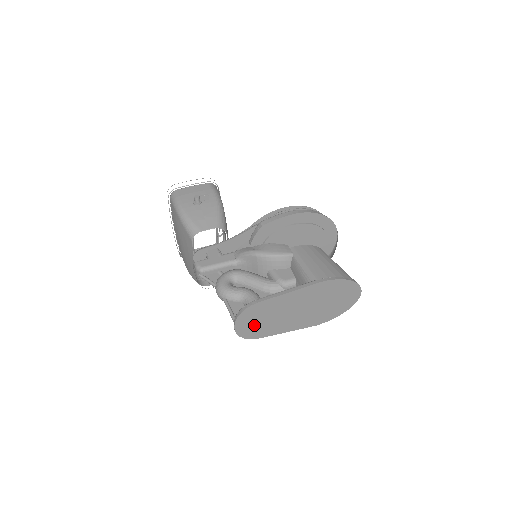
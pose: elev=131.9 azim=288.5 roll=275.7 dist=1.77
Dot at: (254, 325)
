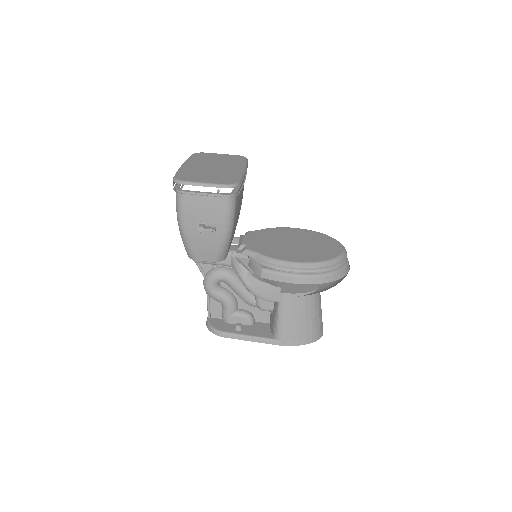
Dot at: occluded
